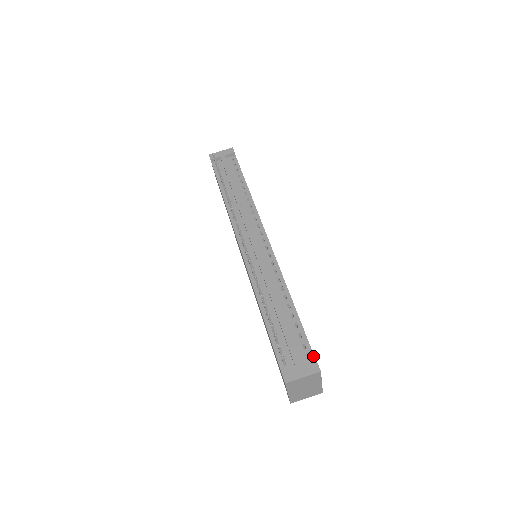
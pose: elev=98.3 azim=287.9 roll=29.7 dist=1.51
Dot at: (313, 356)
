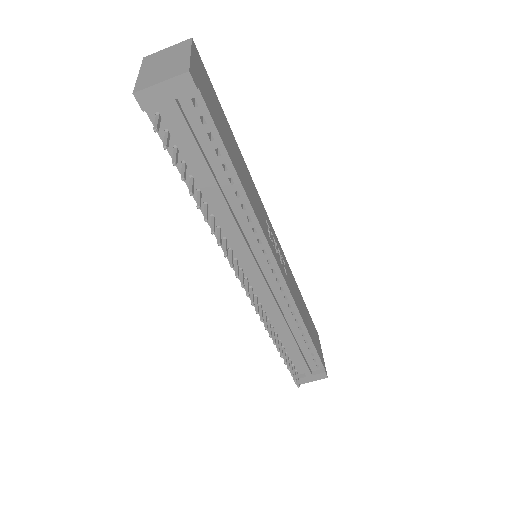
Dot at: (322, 366)
